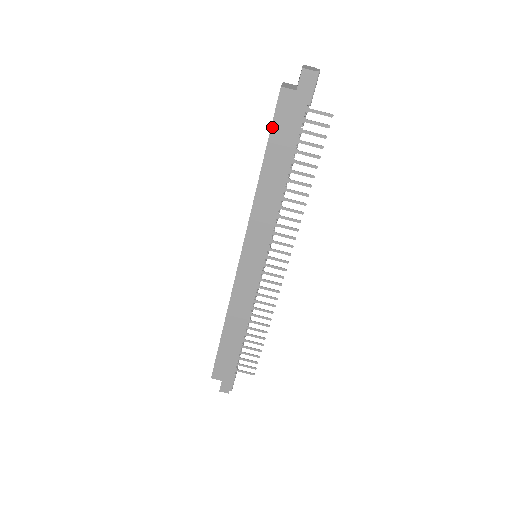
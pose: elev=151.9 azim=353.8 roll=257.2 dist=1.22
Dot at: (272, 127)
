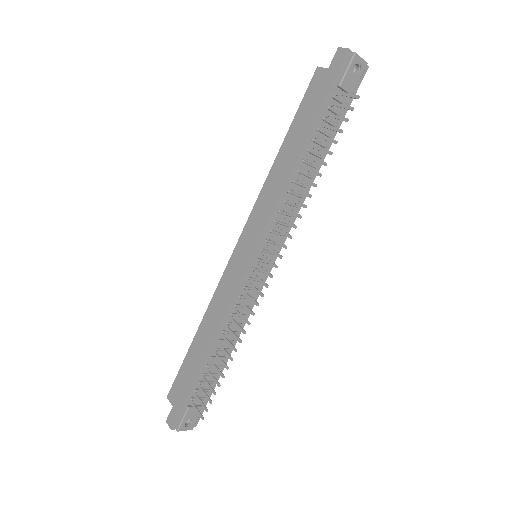
Dot at: (300, 105)
